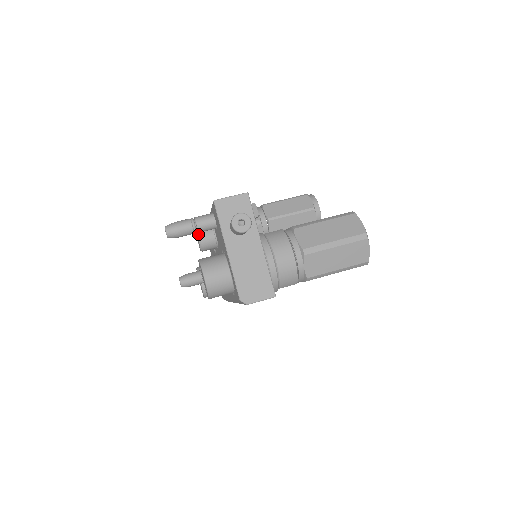
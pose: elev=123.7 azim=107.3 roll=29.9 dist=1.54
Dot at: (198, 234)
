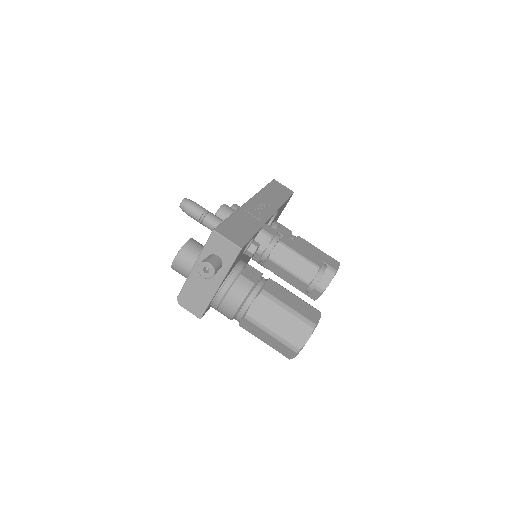
Dot at: occluded
